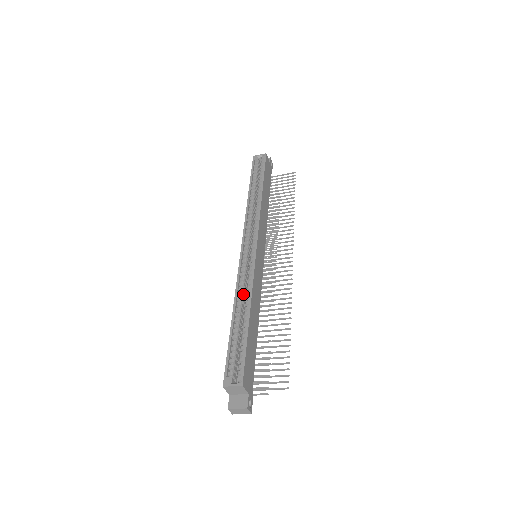
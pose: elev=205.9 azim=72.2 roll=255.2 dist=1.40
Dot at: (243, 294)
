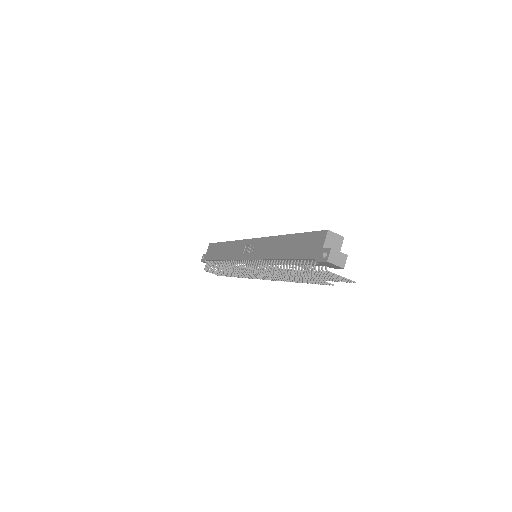
Dot at: occluded
